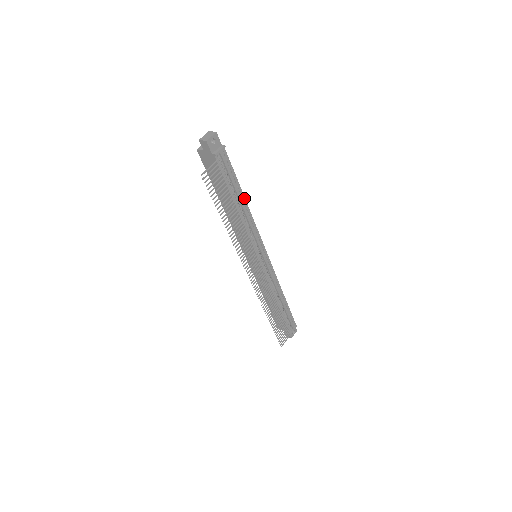
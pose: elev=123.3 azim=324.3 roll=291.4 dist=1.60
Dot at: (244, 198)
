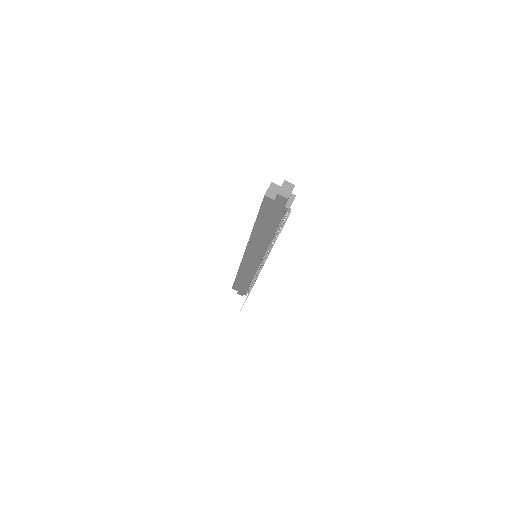
Dot at: occluded
